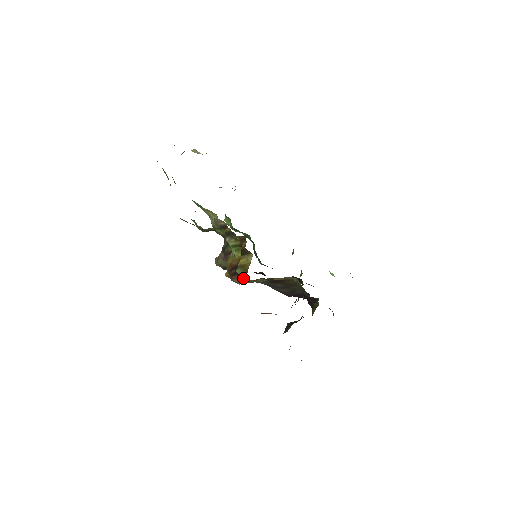
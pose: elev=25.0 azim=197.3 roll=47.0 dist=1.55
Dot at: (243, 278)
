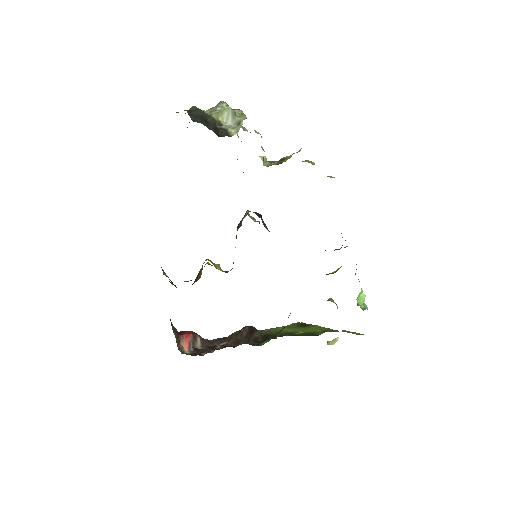
Dot at: occluded
